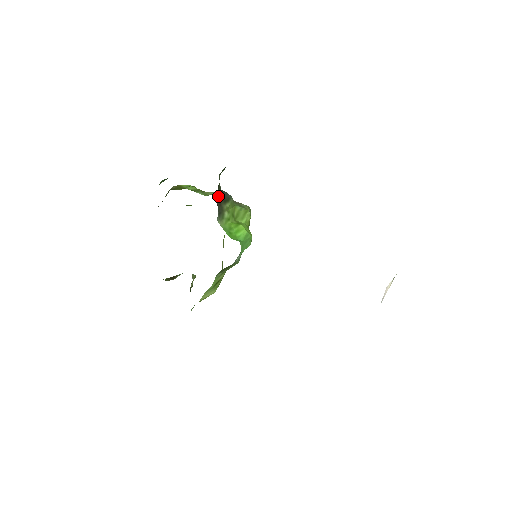
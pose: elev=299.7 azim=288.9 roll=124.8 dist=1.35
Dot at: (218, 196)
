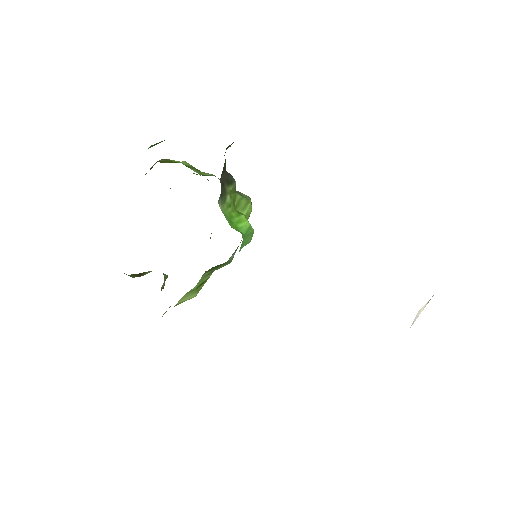
Dot at: (222, 174)
